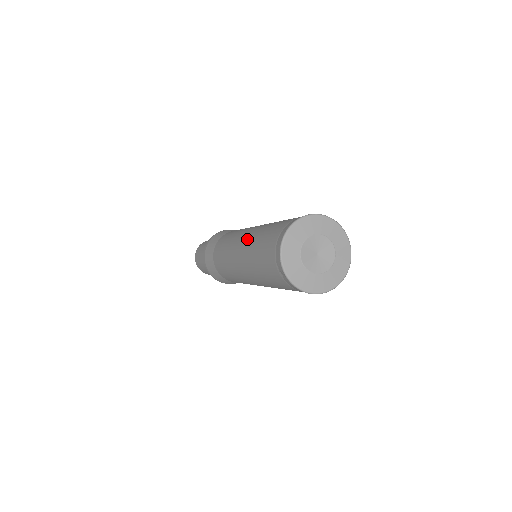
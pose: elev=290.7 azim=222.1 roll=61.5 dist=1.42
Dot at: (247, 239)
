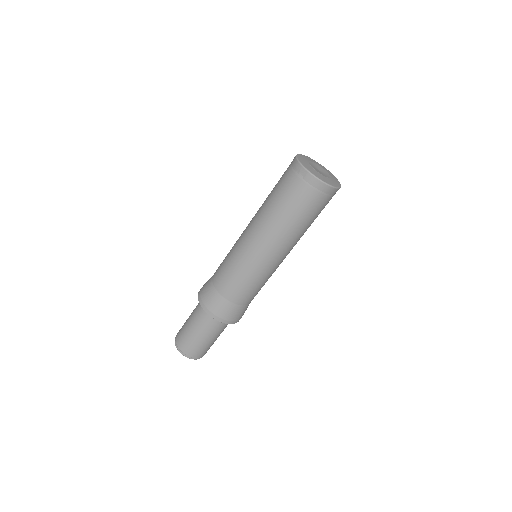
Dot at: (256, 213)
